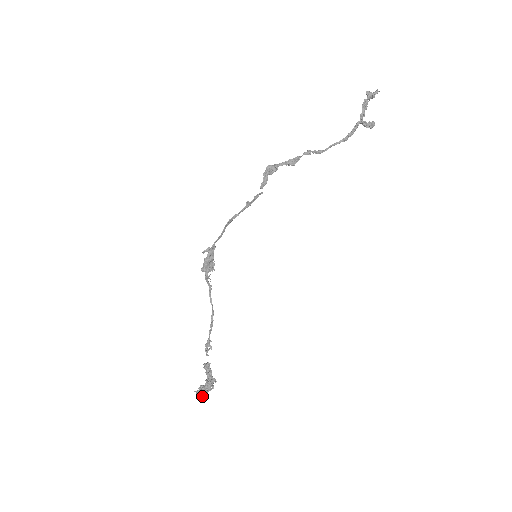
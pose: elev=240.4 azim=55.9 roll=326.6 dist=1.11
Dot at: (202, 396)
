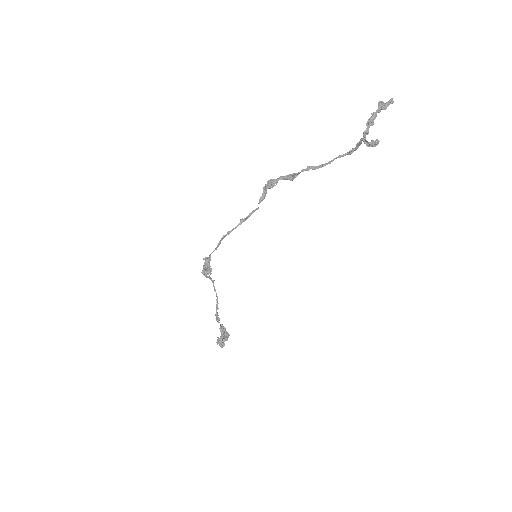
Dot at: (221, 344)
